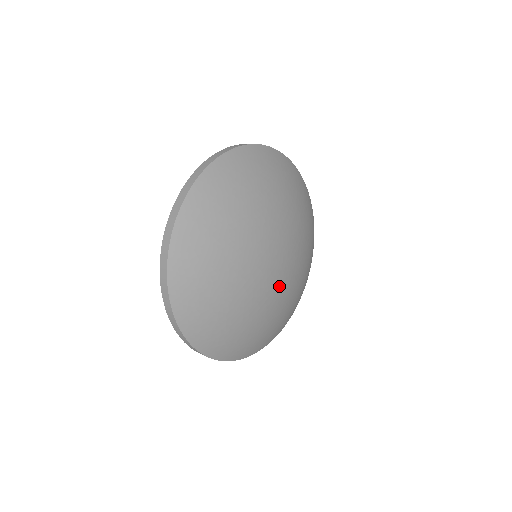
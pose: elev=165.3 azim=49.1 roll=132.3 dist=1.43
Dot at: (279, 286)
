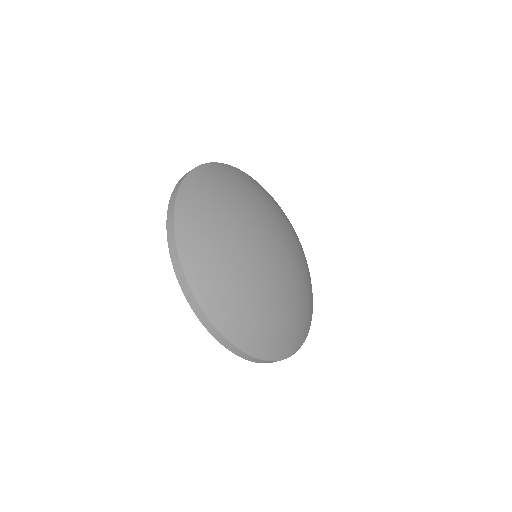
Dot at: (267, 261)
